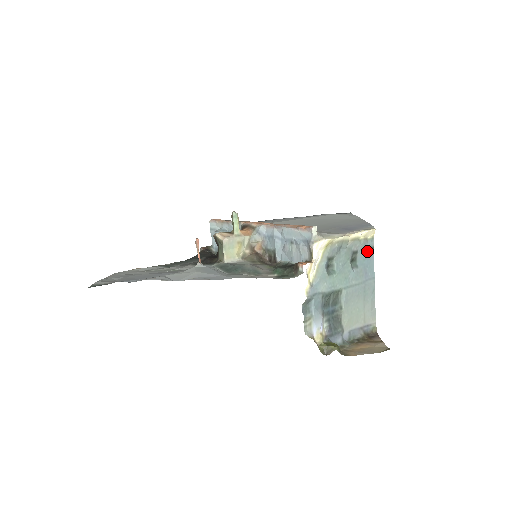
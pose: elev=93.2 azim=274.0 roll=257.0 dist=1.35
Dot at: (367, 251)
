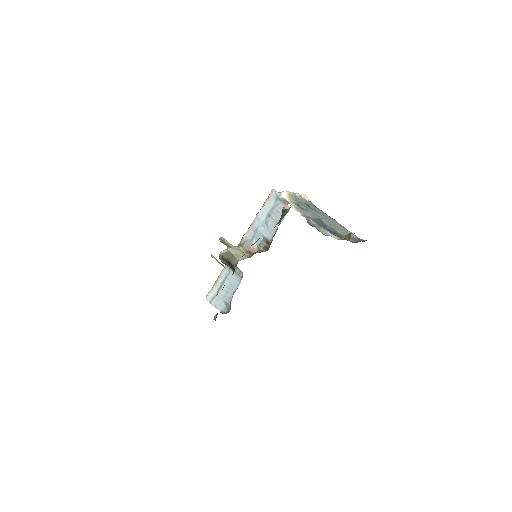
Dot at: (313, 206)
